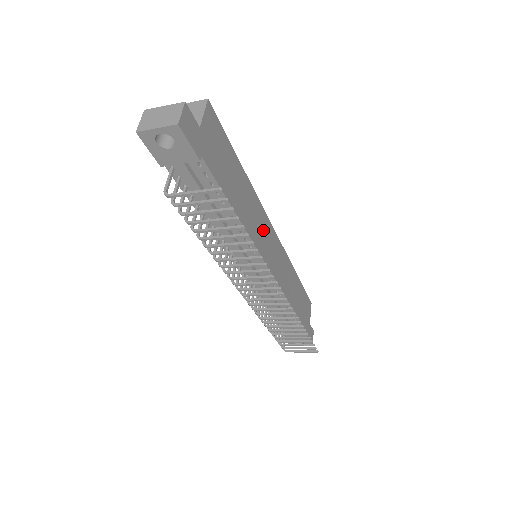
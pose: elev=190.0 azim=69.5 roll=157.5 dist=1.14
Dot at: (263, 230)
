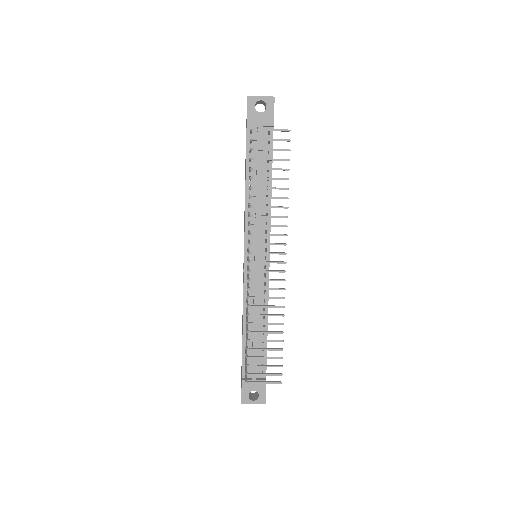
Dot at: occluded
